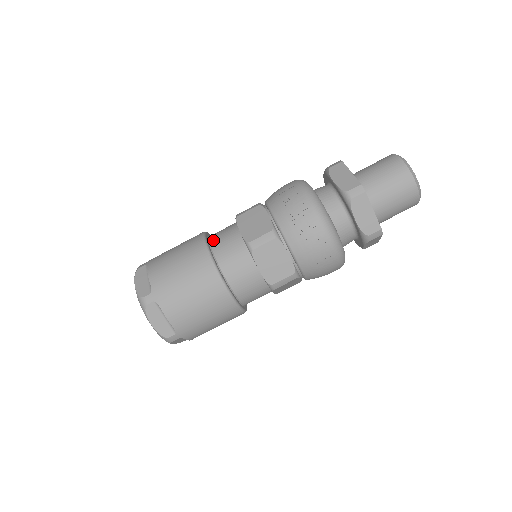
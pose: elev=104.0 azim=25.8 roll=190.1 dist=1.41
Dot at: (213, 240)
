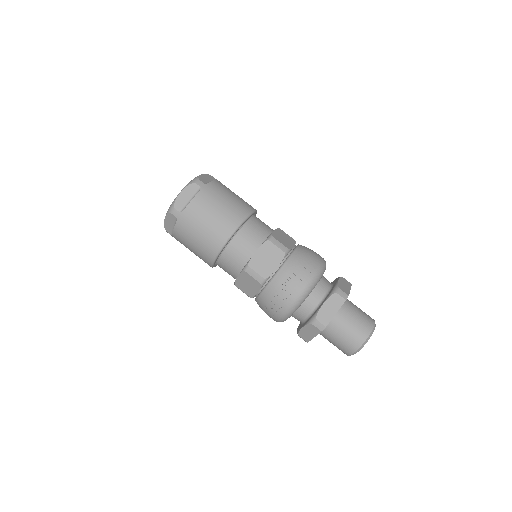
Dot at: (242, 231)
